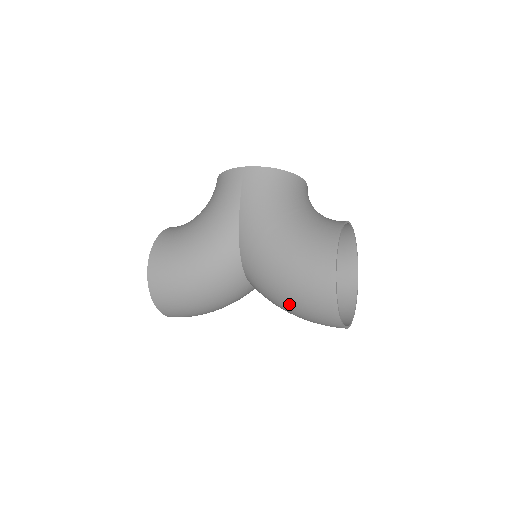
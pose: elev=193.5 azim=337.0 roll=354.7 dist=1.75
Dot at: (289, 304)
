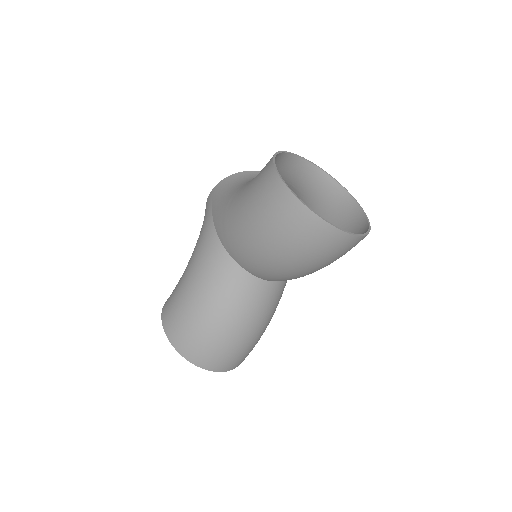
Dot at: (267, 242)
